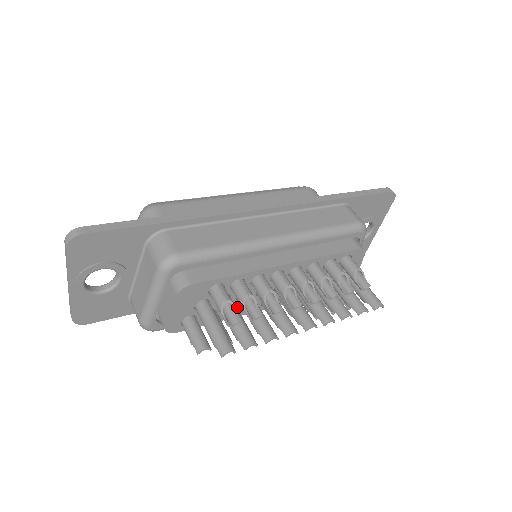
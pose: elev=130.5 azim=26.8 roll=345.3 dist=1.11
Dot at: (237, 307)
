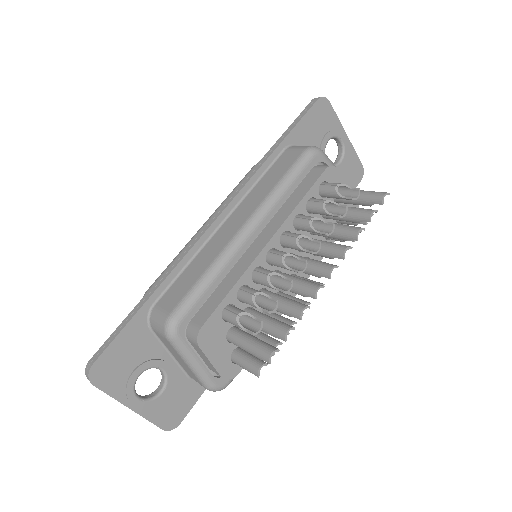
Dot at: occluded
